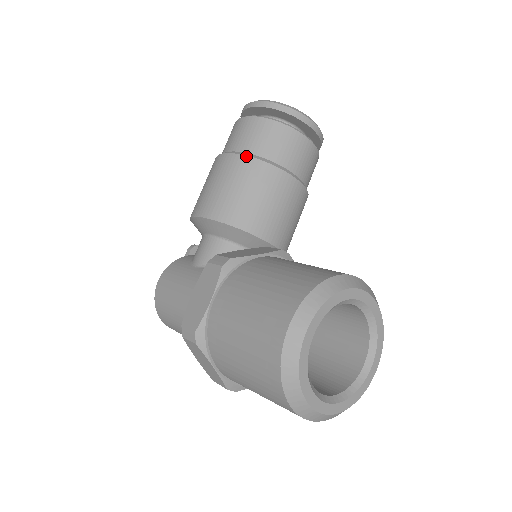
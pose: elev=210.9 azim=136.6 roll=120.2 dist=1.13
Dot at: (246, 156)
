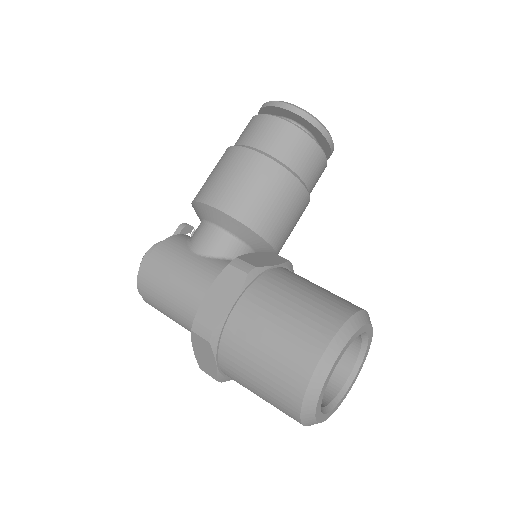
Dot at: (273, 160)
